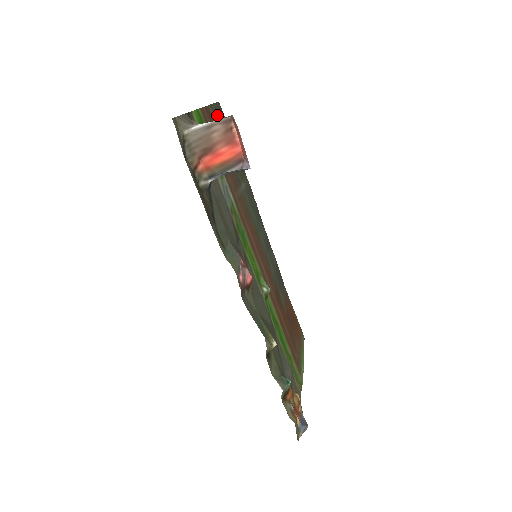
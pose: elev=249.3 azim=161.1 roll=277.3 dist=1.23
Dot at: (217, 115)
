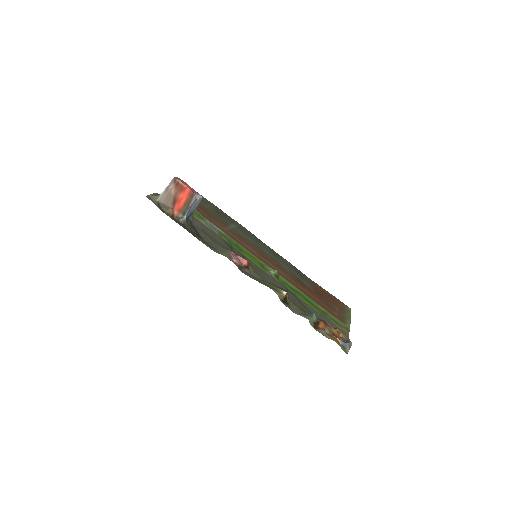
Dot at: occluded
